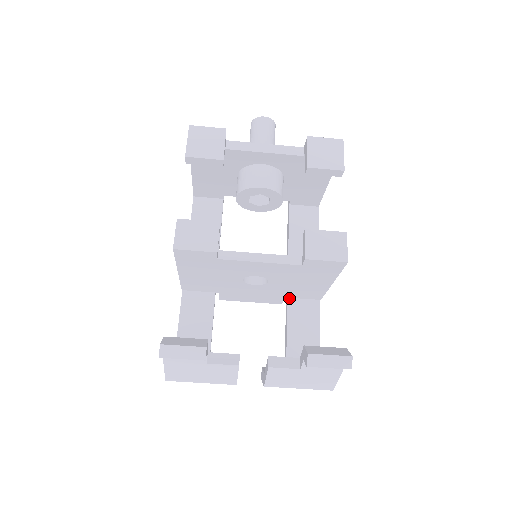
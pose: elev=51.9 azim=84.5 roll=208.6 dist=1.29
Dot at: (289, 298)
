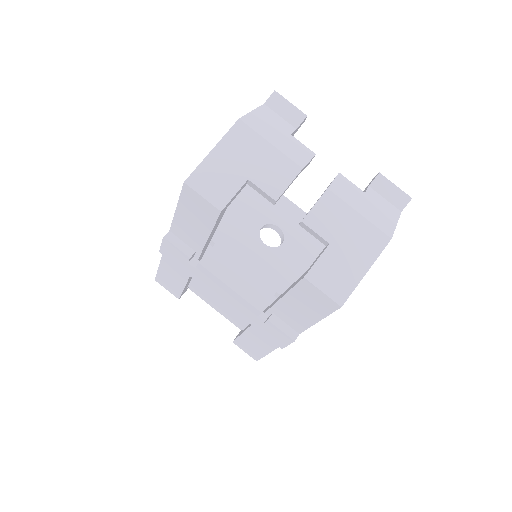
Dot at: occluded
